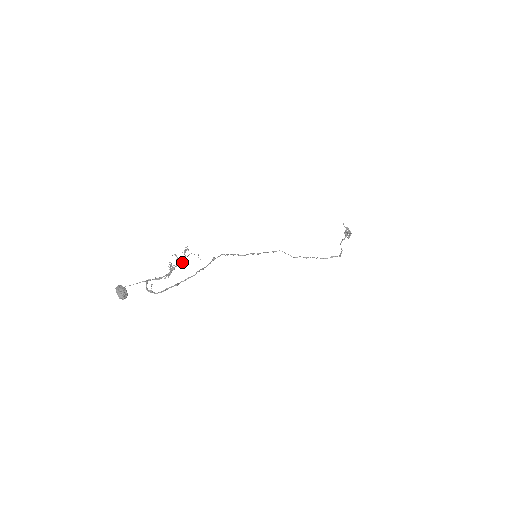
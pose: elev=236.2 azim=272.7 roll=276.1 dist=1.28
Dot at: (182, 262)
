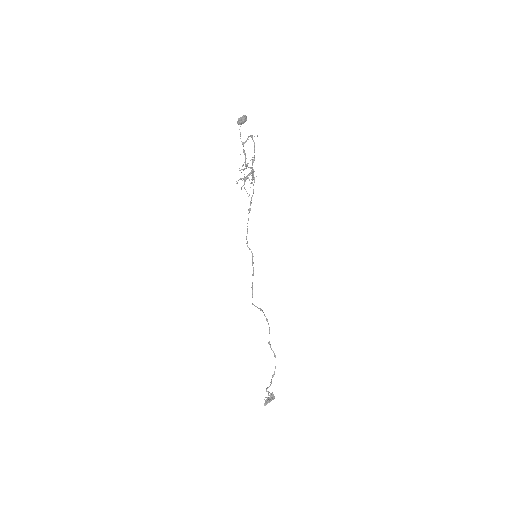
Dot at: occluded
